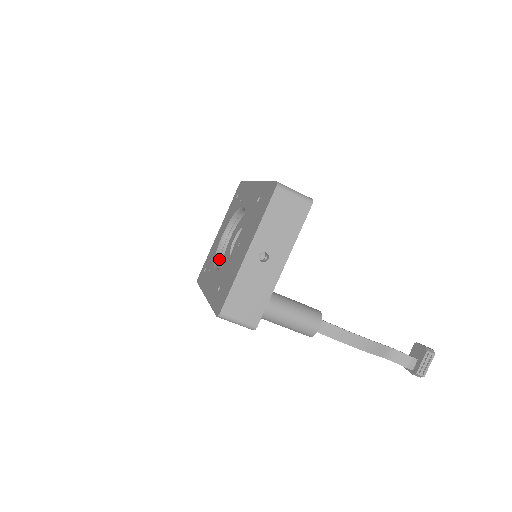
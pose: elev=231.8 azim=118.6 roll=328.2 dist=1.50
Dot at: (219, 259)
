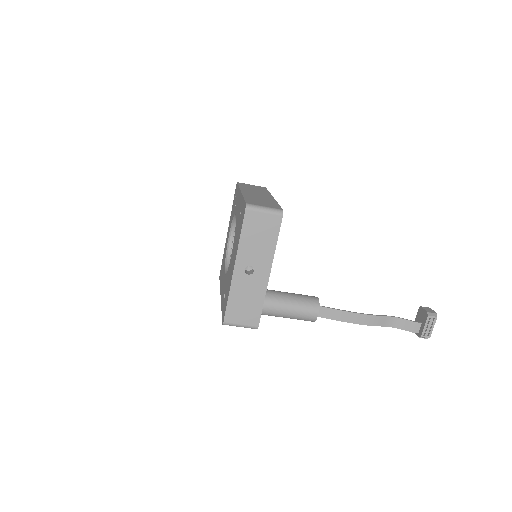
Dot at: (229, 260)
